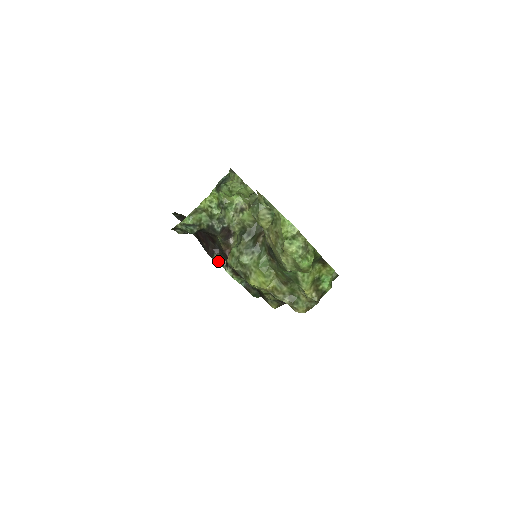
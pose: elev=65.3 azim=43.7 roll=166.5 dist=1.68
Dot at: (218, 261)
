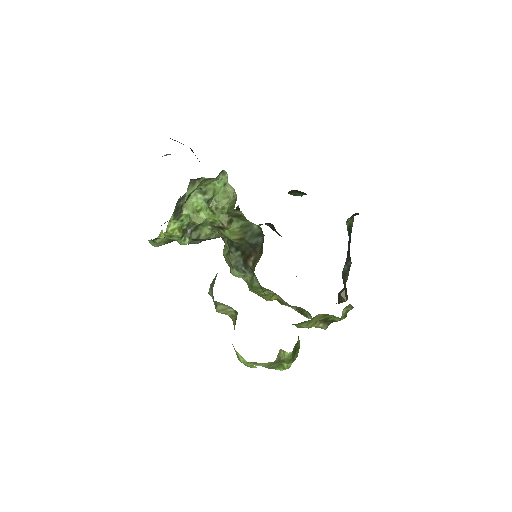
Dot at: occluded
